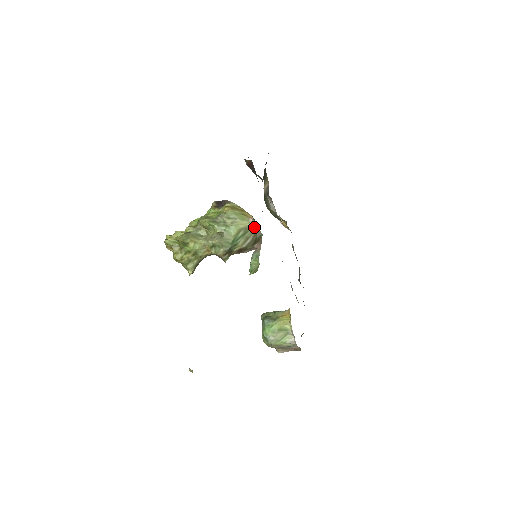
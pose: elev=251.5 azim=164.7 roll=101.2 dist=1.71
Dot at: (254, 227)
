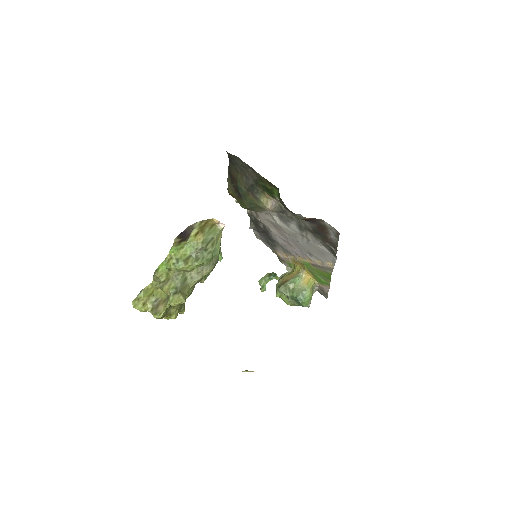
Dot at: occluded
